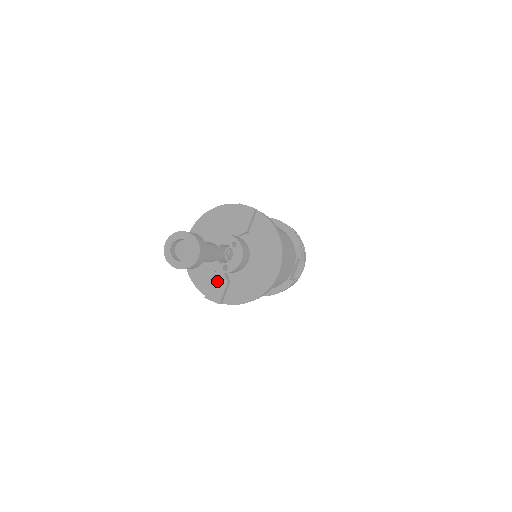
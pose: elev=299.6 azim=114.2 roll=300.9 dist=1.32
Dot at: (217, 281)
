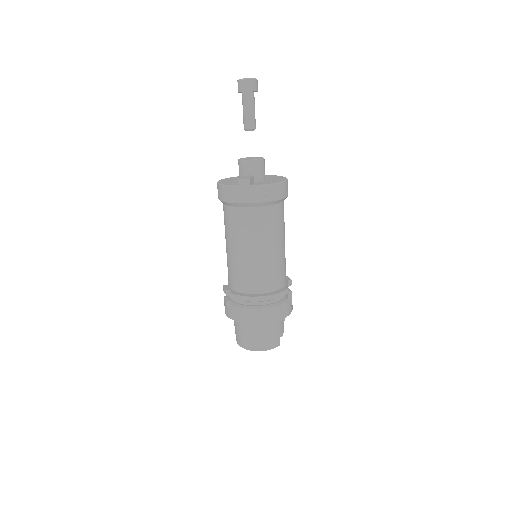
Dot at: (246, 176)
